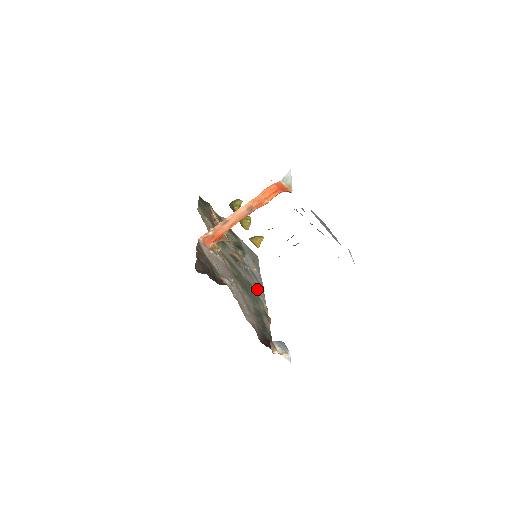
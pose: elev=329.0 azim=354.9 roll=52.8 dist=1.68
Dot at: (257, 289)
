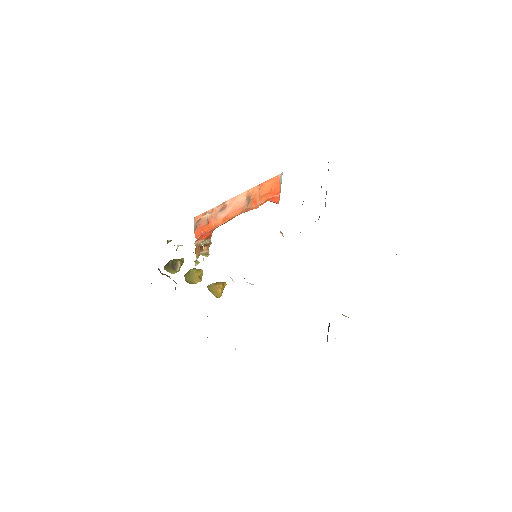
Dot at: occluded
